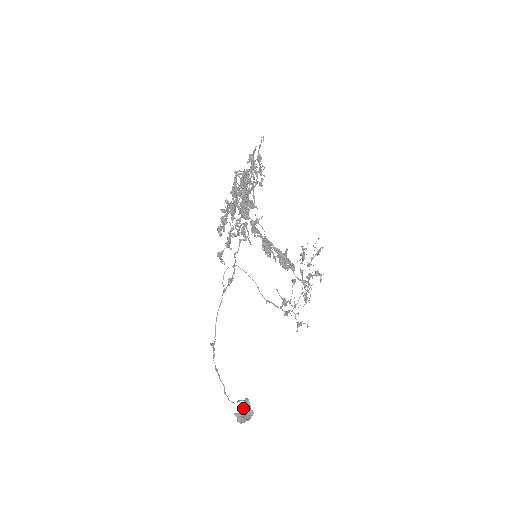
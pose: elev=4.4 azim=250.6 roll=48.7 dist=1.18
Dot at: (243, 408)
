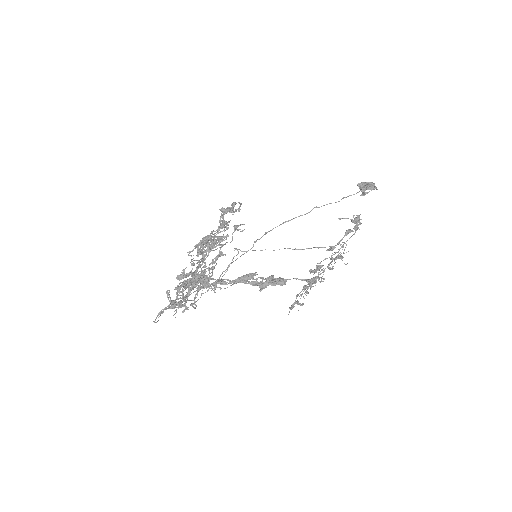
Dot at: occluded
